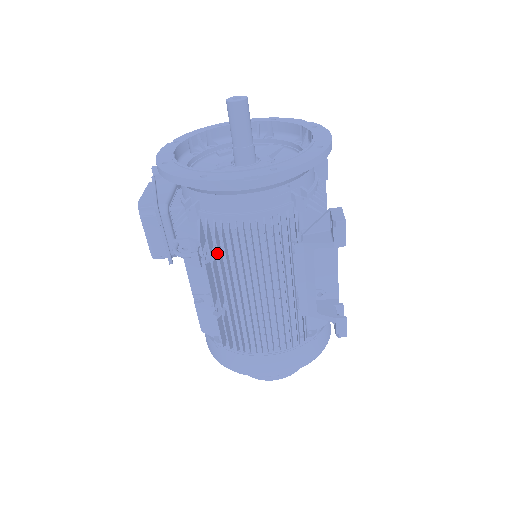
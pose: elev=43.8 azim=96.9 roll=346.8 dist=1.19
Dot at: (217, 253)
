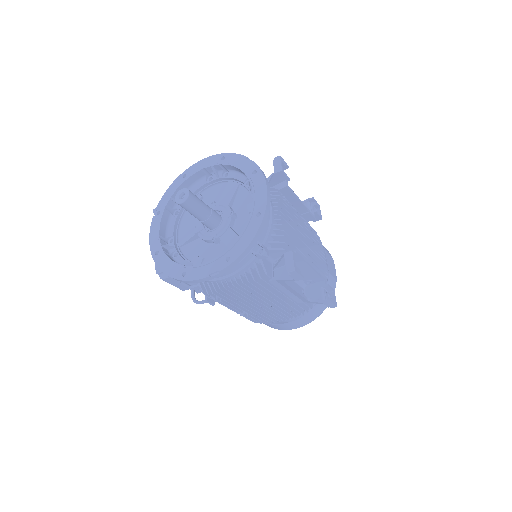
Dot at: occluded
